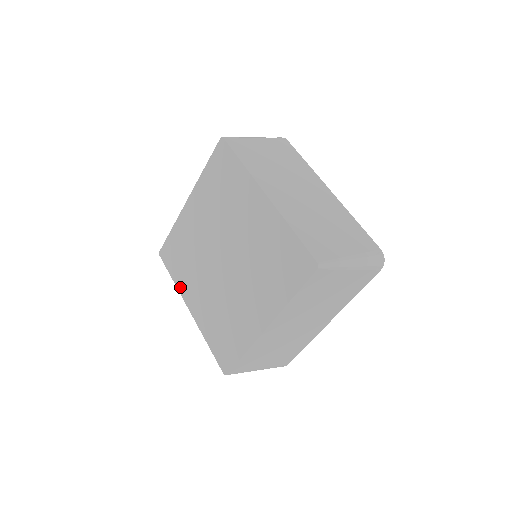
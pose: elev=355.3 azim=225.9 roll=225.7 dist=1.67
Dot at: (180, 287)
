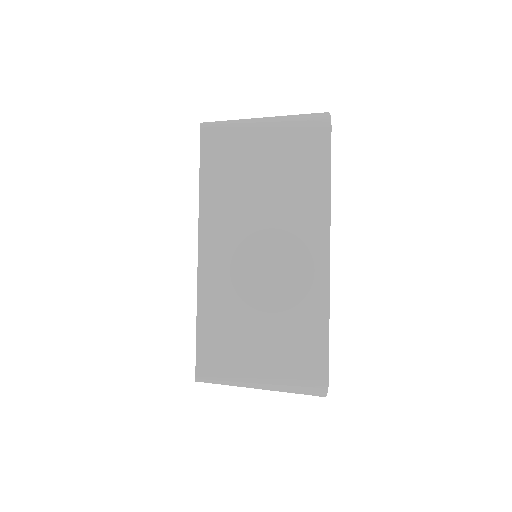
Dot at: occluded
